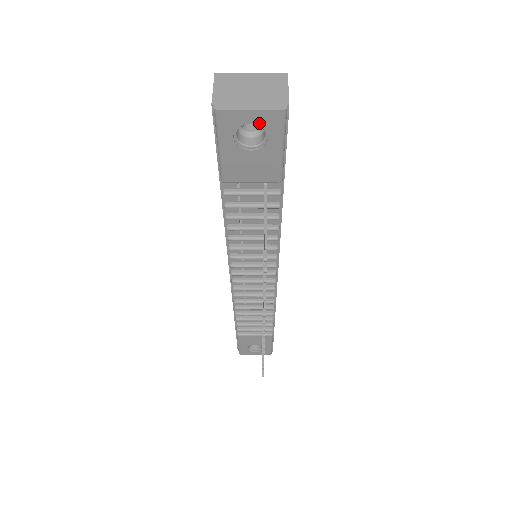
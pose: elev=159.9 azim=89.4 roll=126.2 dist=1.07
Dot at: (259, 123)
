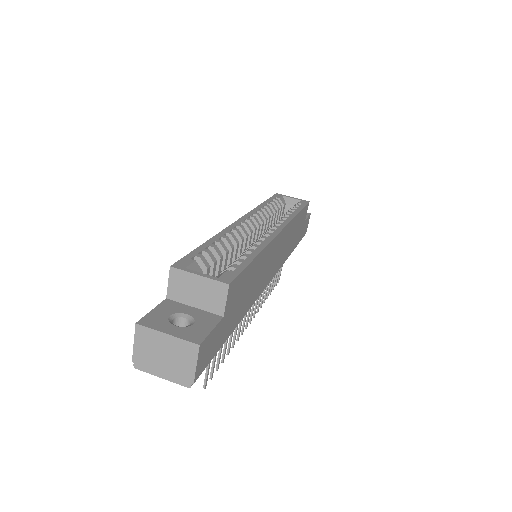
Dot at: occluded
